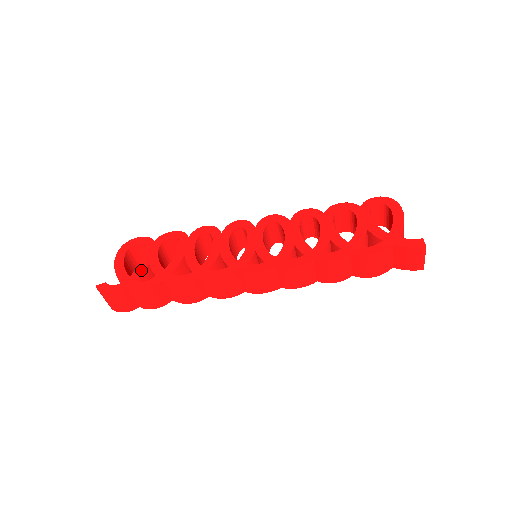
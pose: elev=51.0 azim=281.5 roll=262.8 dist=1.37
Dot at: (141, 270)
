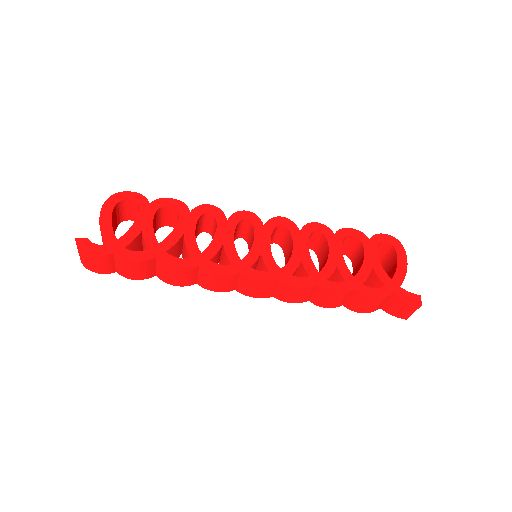
Dot at: (132, 236)
